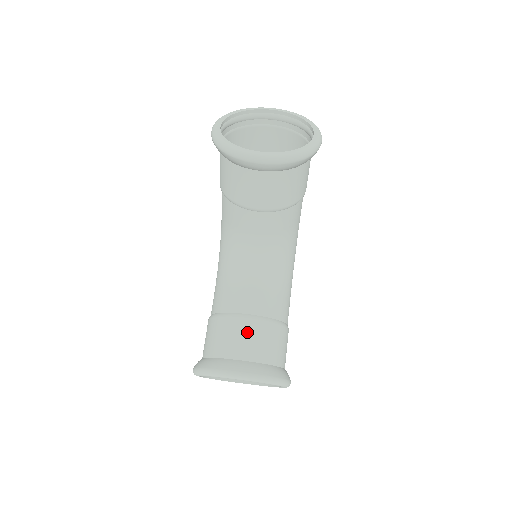
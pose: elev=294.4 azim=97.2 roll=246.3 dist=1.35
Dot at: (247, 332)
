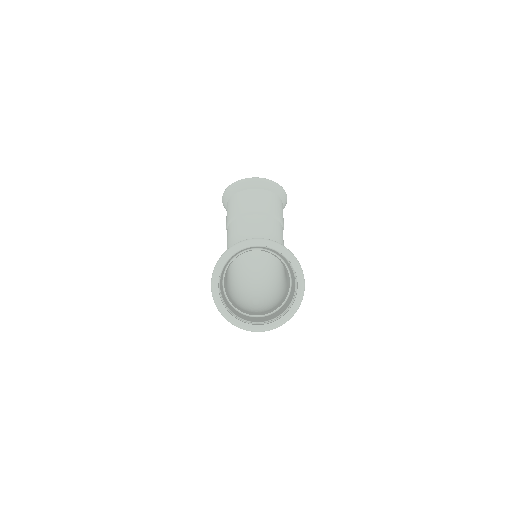
Dot at: occluded
